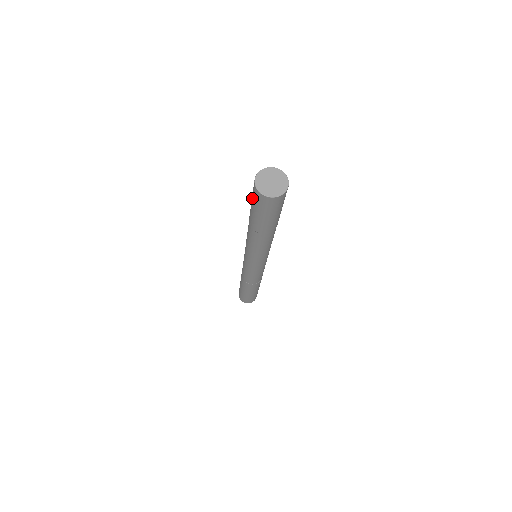
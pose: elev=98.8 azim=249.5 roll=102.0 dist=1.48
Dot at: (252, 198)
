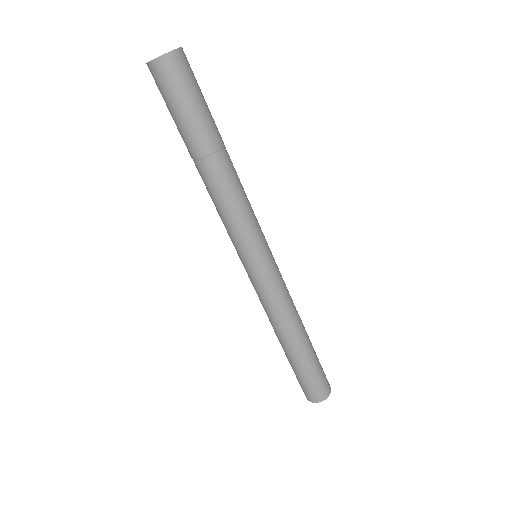
Dot at: (165, 98)
